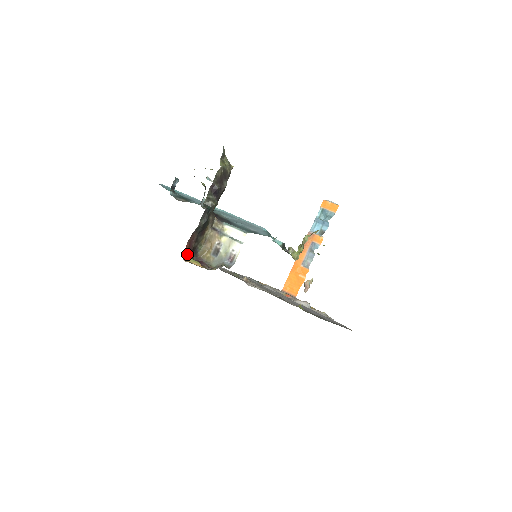
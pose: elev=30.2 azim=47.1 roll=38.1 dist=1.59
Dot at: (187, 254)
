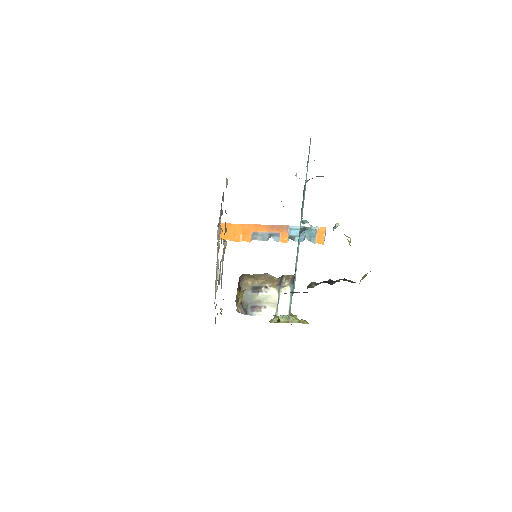
Dot at: occluded
